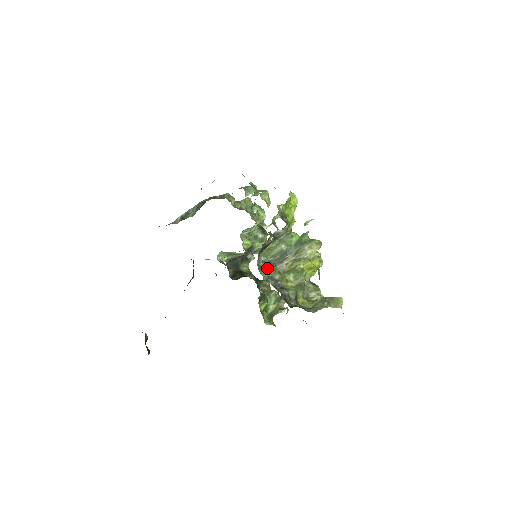
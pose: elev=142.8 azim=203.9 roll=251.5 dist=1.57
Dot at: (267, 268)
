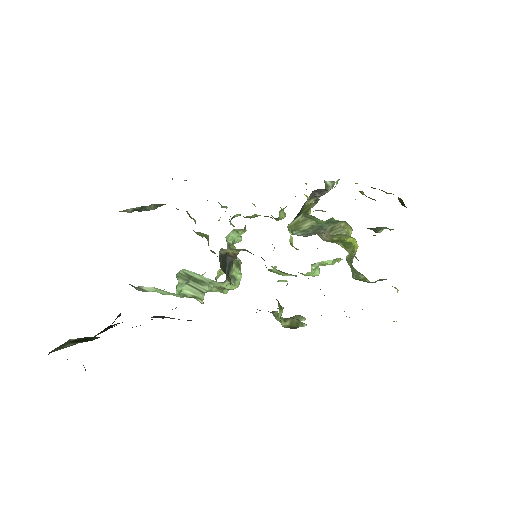
Dot at: occluded
